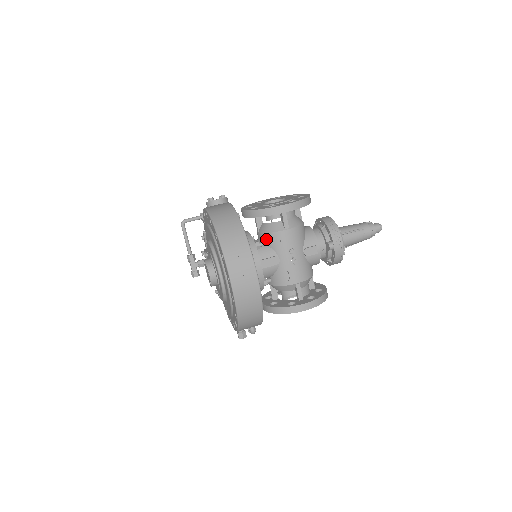
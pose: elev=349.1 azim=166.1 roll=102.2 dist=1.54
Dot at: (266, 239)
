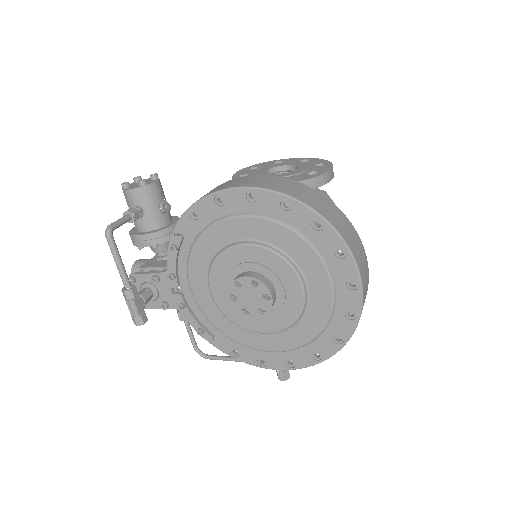
Dot at: occluded
